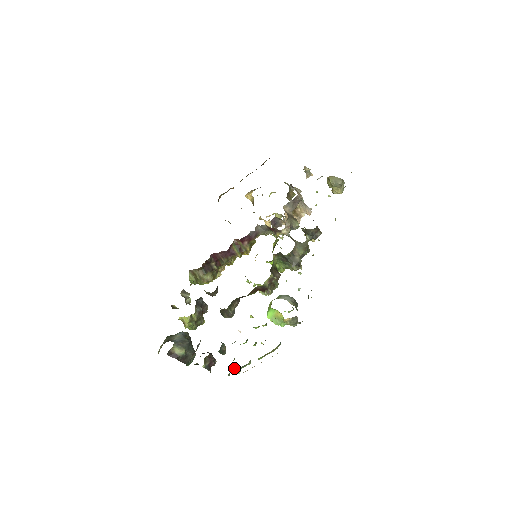
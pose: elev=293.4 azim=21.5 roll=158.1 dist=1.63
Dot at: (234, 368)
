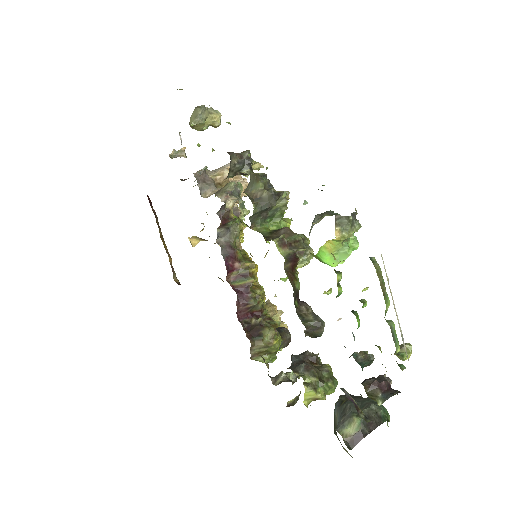
Dot at: (397, 353)
